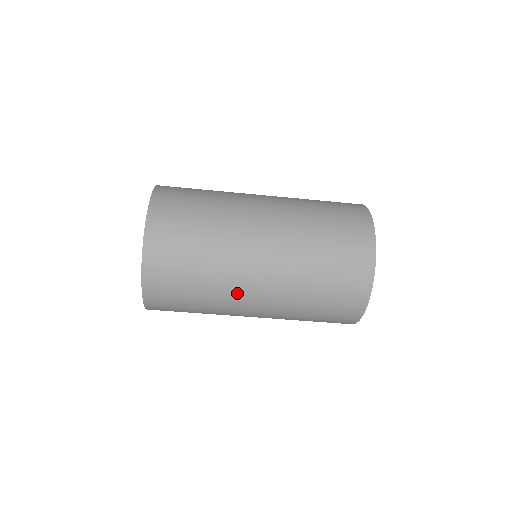
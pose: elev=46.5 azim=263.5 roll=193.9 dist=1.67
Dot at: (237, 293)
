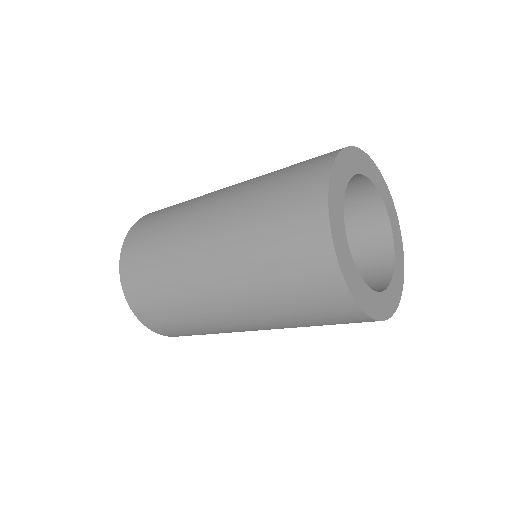
Dot at: (243, 331)
